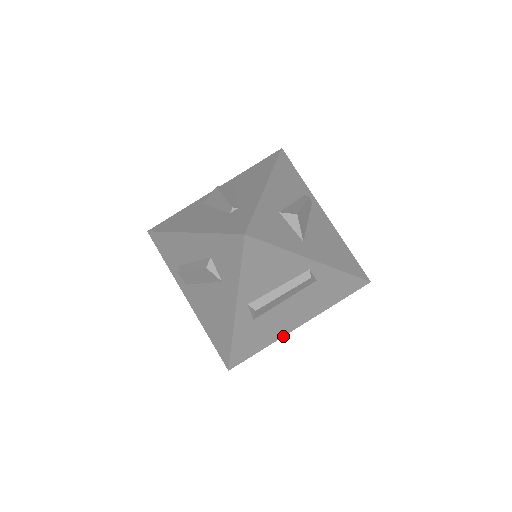
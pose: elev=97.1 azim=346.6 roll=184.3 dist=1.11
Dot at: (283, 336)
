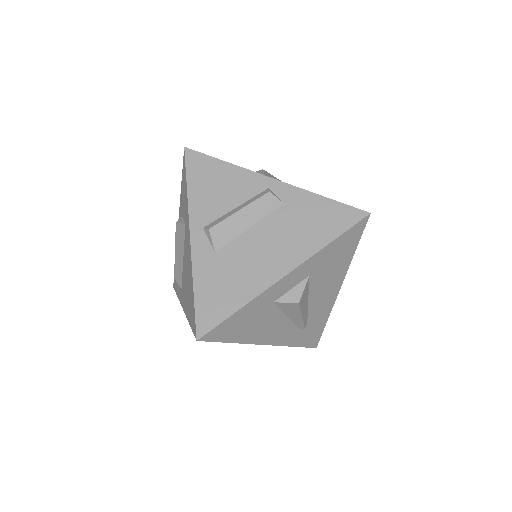
Dot at: (266, 289)
